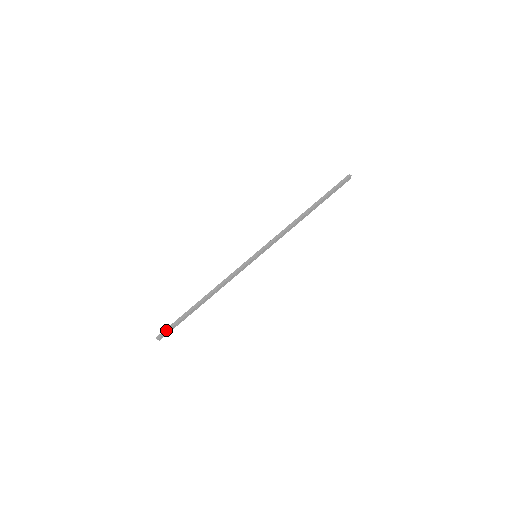
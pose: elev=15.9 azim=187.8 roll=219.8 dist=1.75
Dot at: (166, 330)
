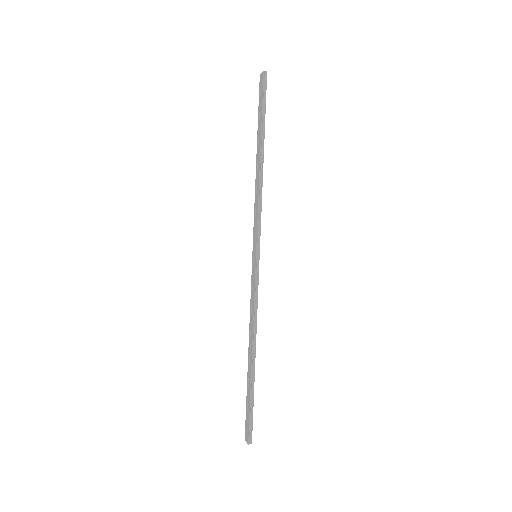
Dot at: (250, 425)
